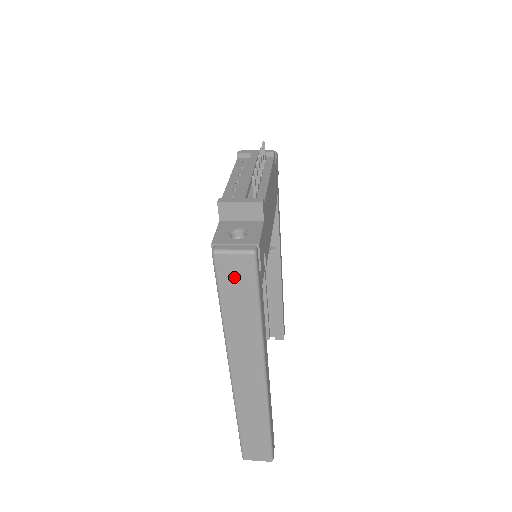
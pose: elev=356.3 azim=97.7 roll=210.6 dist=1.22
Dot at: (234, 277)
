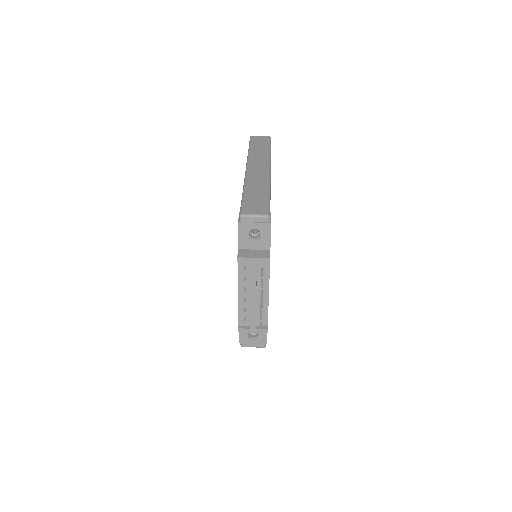
Dot at: occluded
